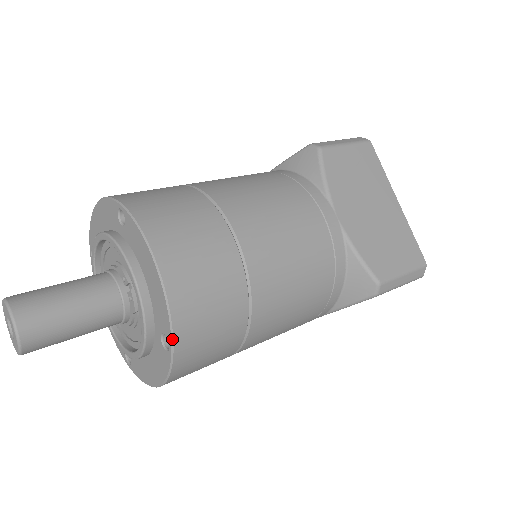
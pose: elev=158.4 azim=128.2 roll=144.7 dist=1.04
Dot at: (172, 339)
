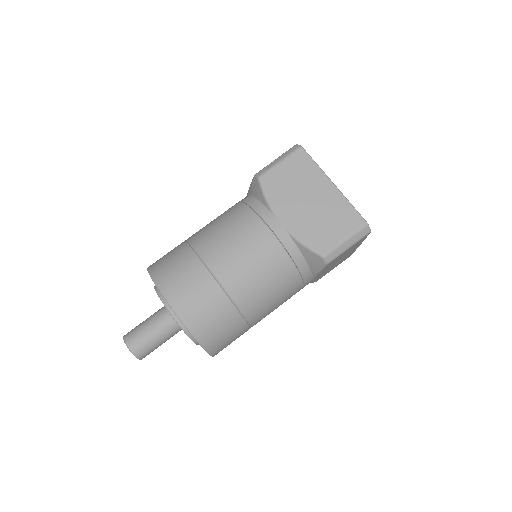
Dot at: (194, 338)
